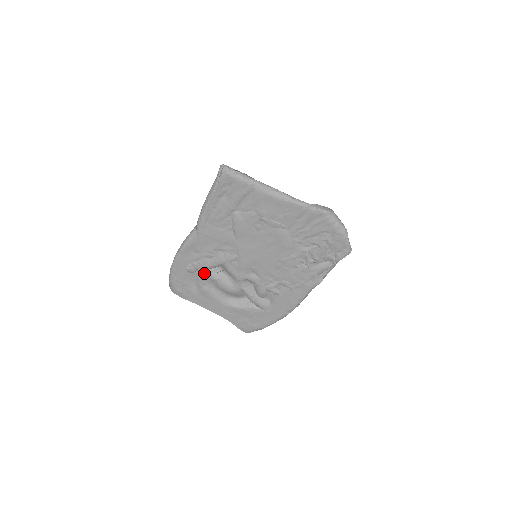
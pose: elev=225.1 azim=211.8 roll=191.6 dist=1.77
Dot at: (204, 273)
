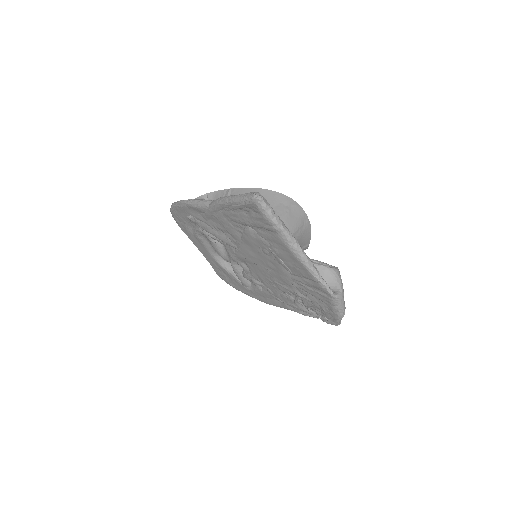
Dot at: (203, 230)
